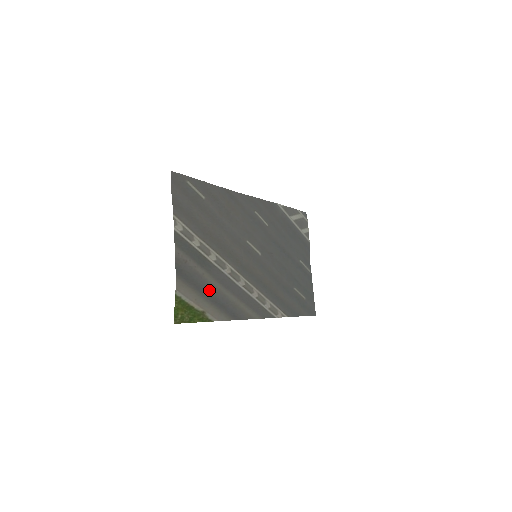
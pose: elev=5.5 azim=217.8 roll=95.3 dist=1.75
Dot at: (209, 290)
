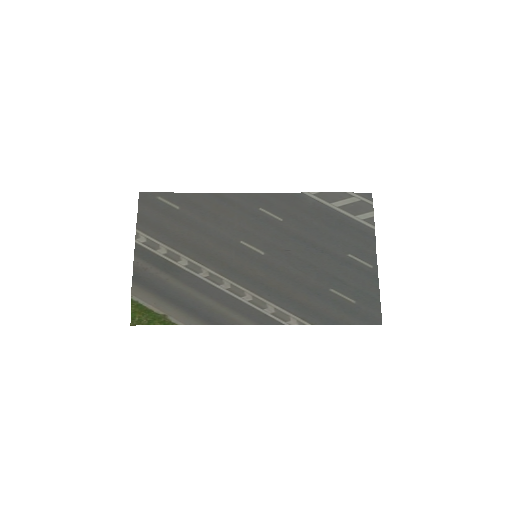
Dot at: (174, 294)
